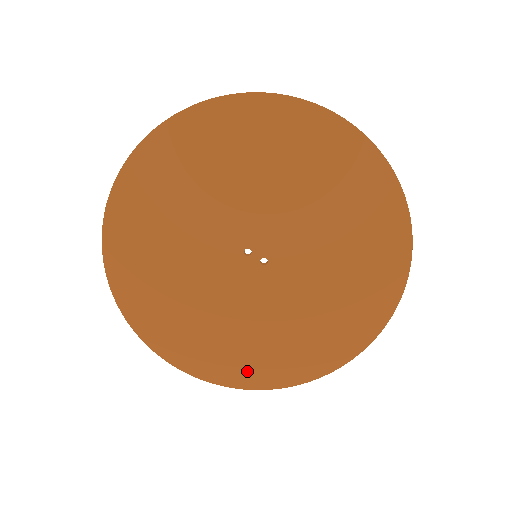
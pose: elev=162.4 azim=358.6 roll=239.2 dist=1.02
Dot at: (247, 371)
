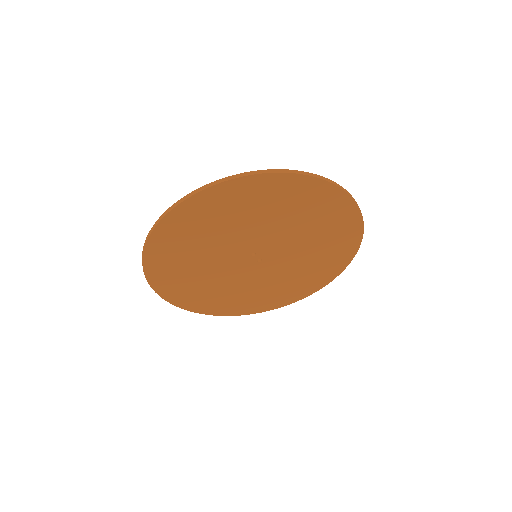
Dot at: (209, 306)
